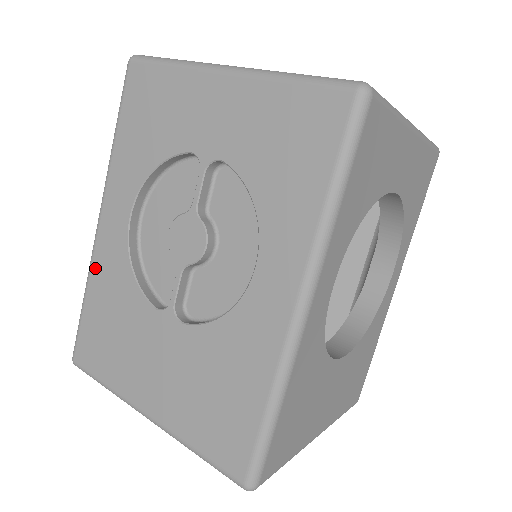
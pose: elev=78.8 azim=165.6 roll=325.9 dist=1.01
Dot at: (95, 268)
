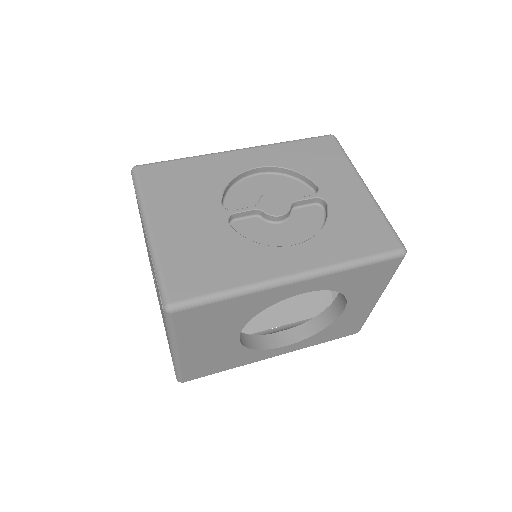
Dot at: (210, 158)
